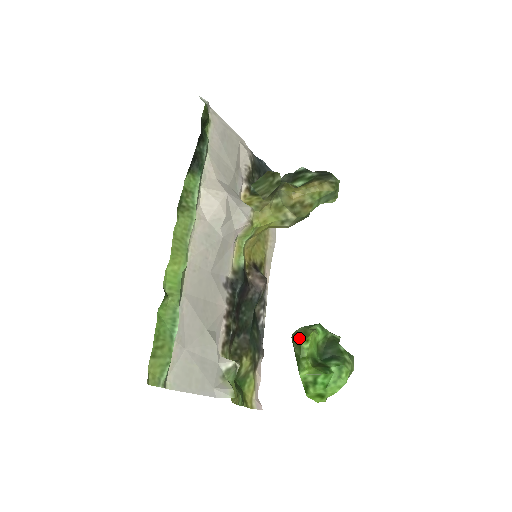
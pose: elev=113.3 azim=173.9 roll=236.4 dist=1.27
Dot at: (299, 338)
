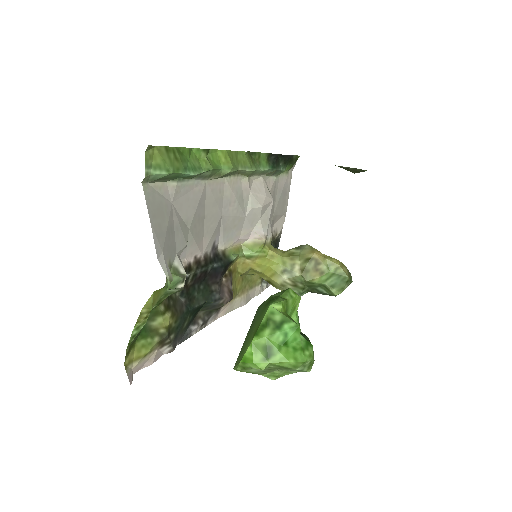
Dot at: occluded
